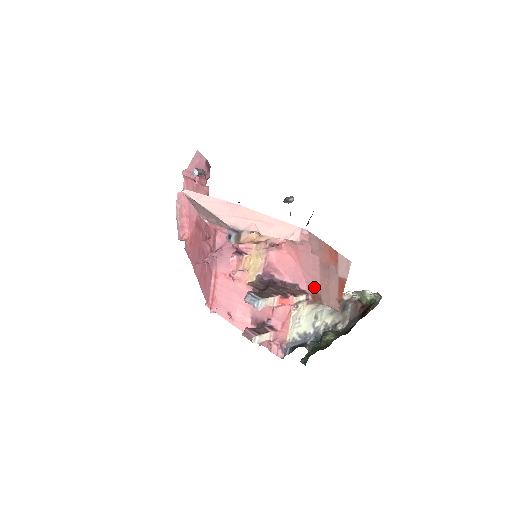
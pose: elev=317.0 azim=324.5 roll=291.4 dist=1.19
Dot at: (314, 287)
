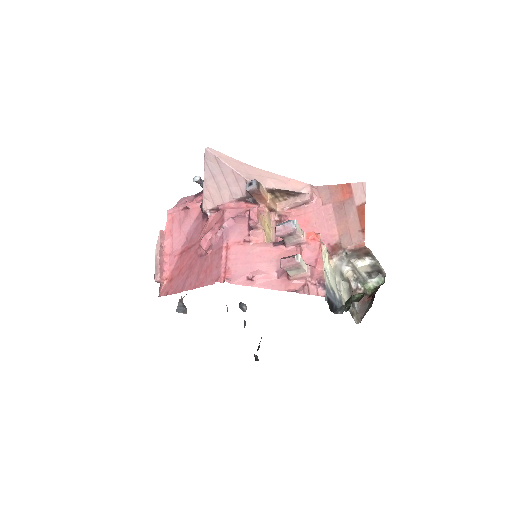
Dot at: (331, 239)
